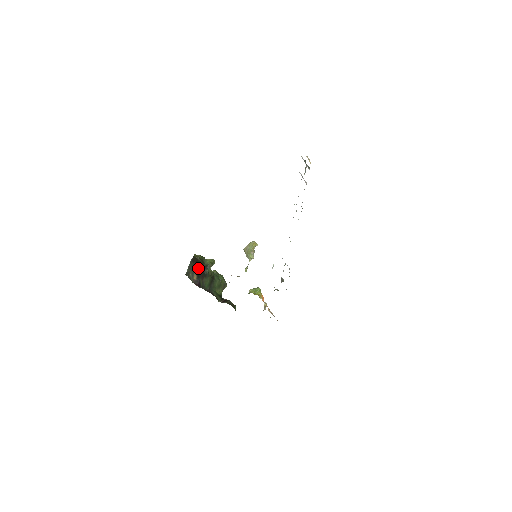
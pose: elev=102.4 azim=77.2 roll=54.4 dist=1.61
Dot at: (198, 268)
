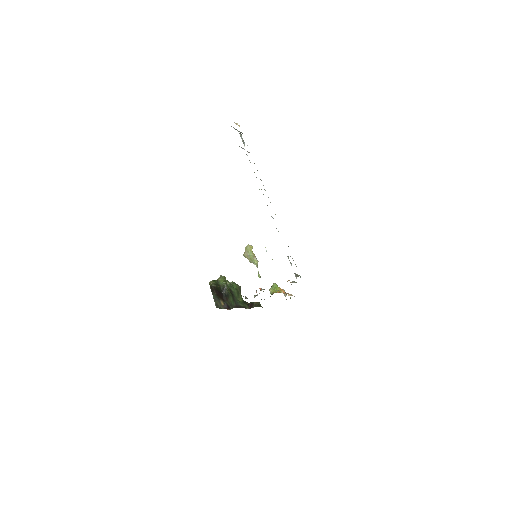
Dot at: (219, 294)
